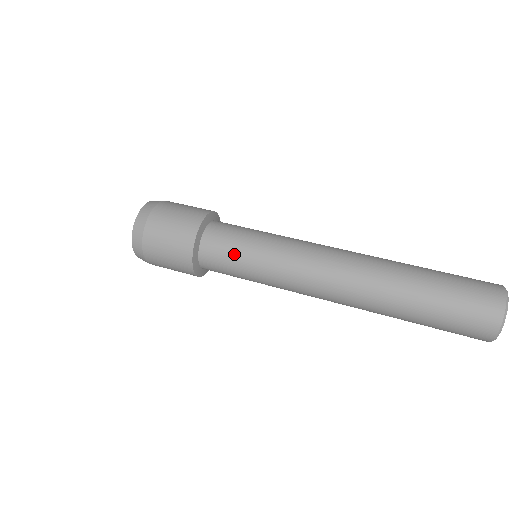
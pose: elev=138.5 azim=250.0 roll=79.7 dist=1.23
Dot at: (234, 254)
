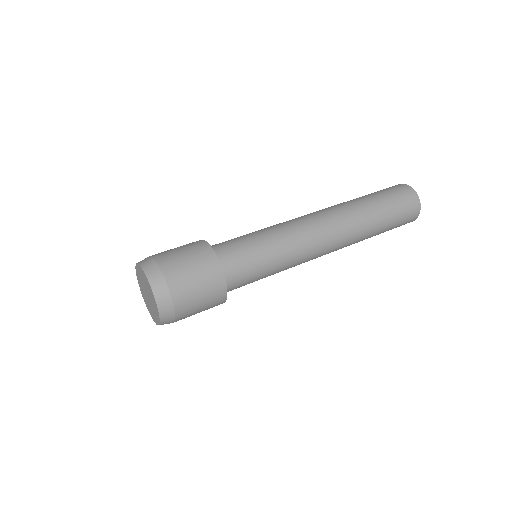
Dot at: (242, 239)
